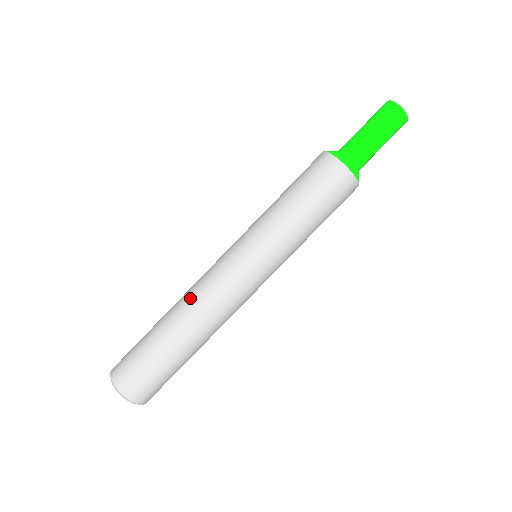
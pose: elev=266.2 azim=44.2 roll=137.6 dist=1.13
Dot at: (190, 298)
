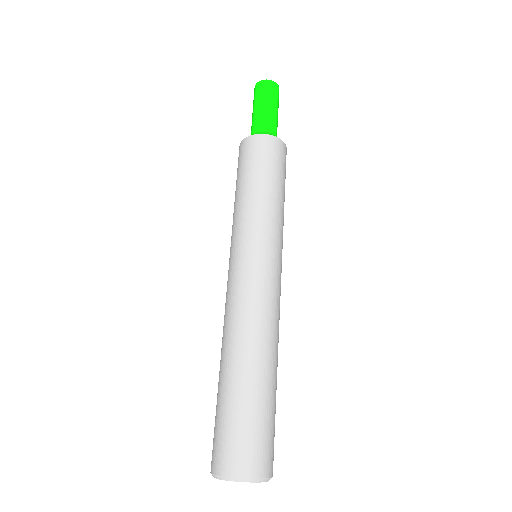
Dot at: (257, 328)
